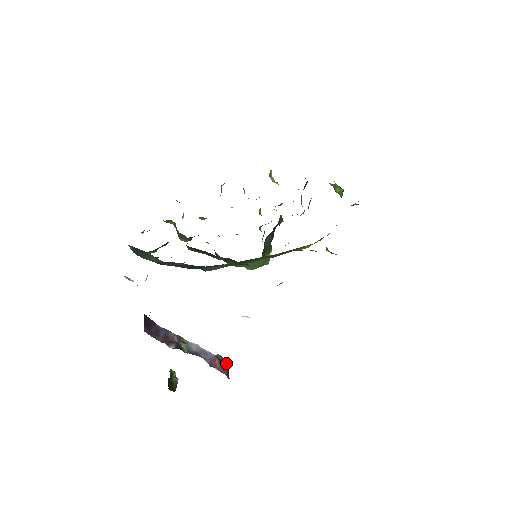
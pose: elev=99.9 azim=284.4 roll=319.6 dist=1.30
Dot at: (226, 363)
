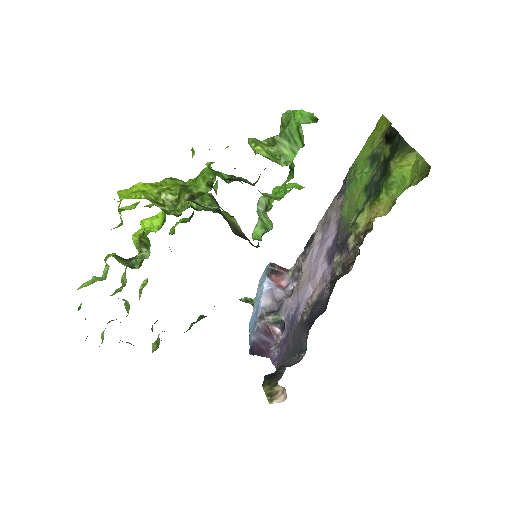
Dot at: (271, 265)
